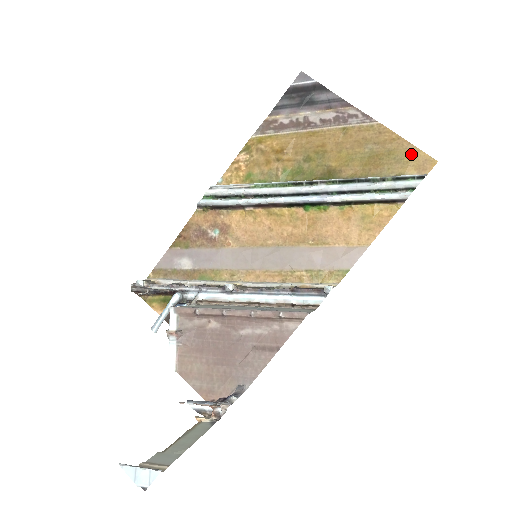
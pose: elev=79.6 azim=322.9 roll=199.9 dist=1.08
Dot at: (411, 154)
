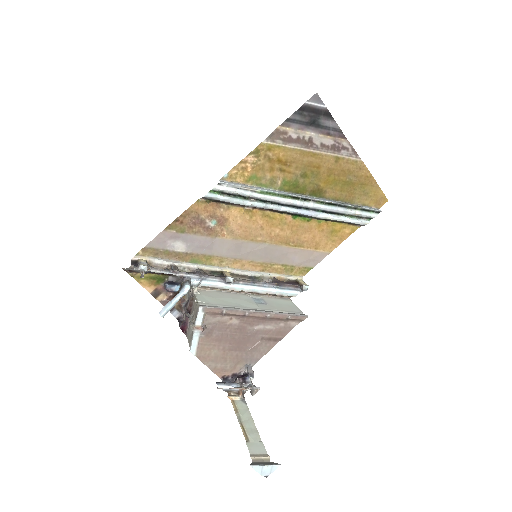
Dot at: (375, 191)
